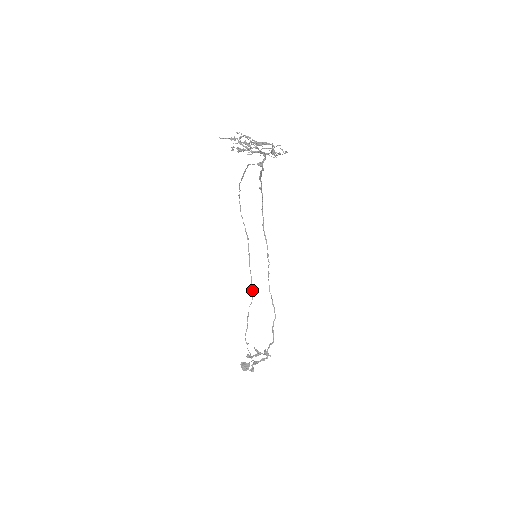
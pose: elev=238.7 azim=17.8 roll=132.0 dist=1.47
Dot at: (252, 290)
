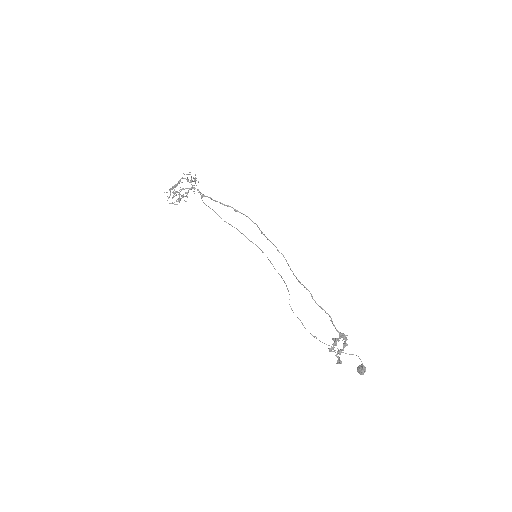
Dot at: (286, 286)
